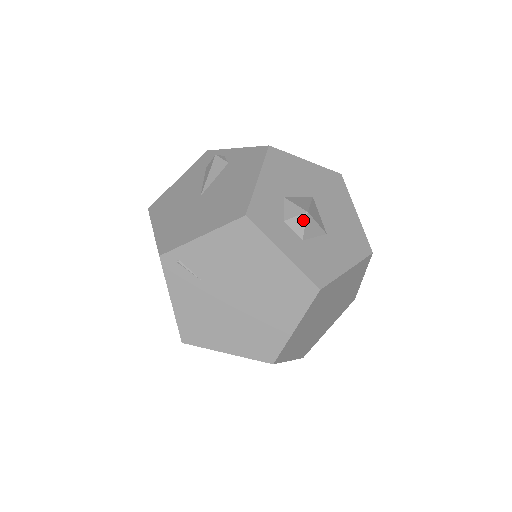
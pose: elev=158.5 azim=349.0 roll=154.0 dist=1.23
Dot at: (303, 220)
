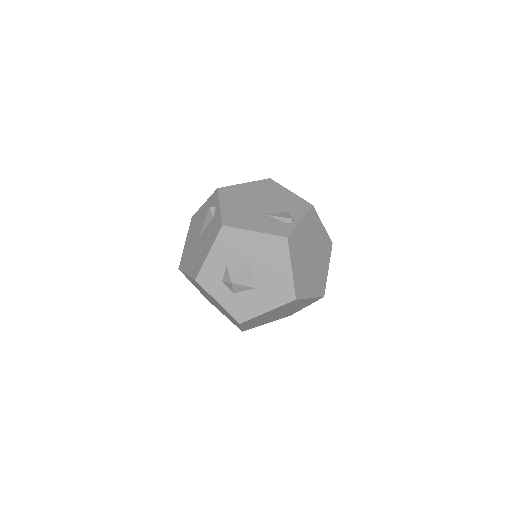
Dot at: (231, 285)
